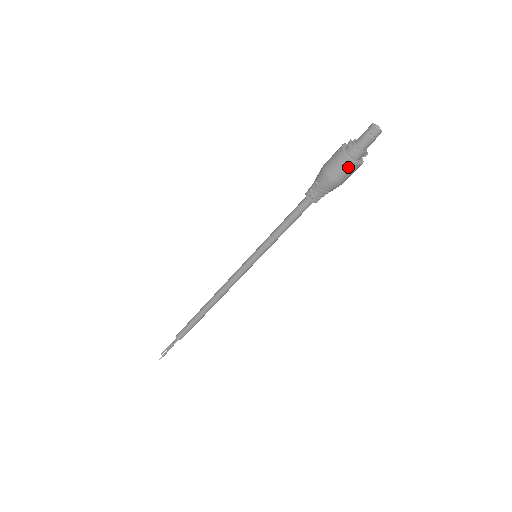
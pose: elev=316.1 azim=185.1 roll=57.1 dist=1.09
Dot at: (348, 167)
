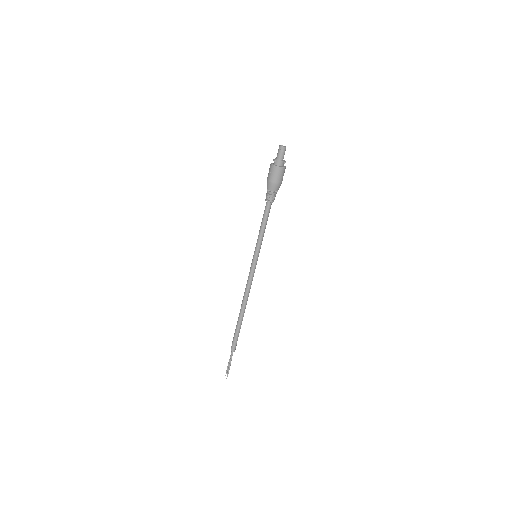
Dot at: (280, 172)
